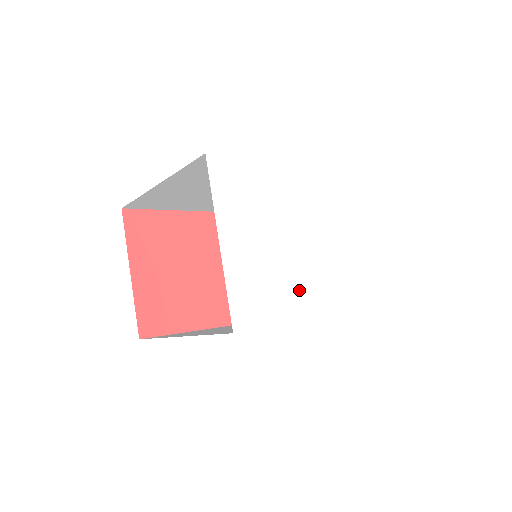
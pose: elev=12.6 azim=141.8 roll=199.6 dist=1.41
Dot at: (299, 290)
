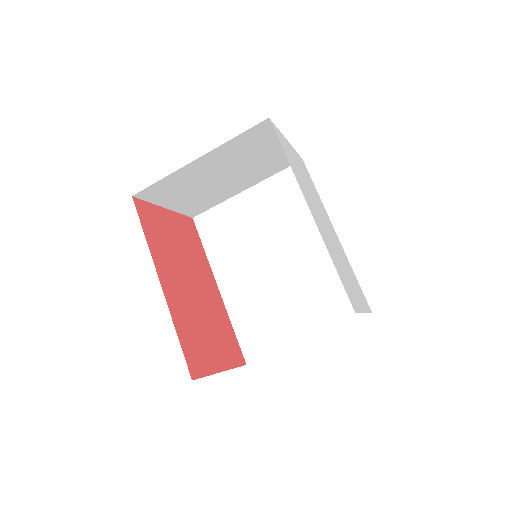
Dot at: (305, 191)
